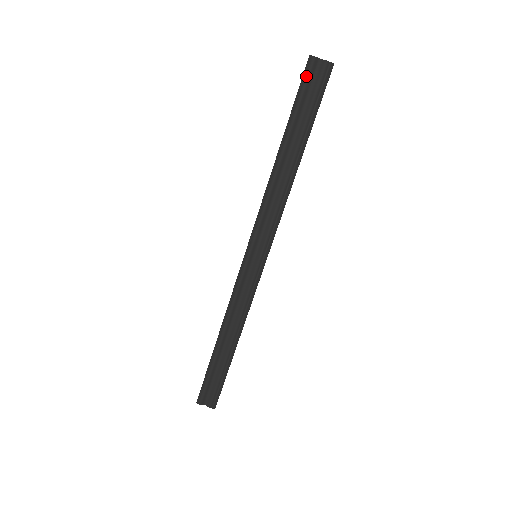
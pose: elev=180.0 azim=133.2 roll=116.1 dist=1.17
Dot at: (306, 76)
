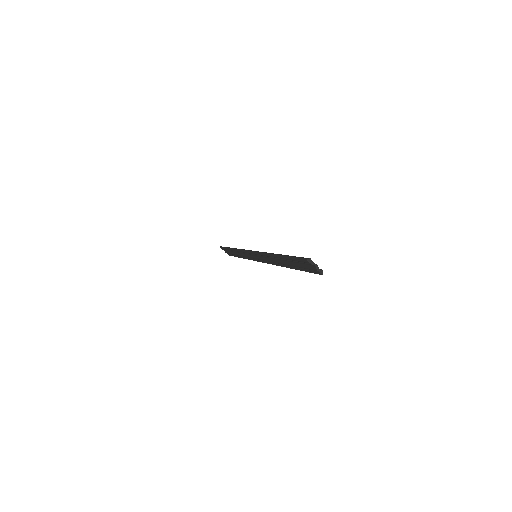
Dot at: (301, 260)
